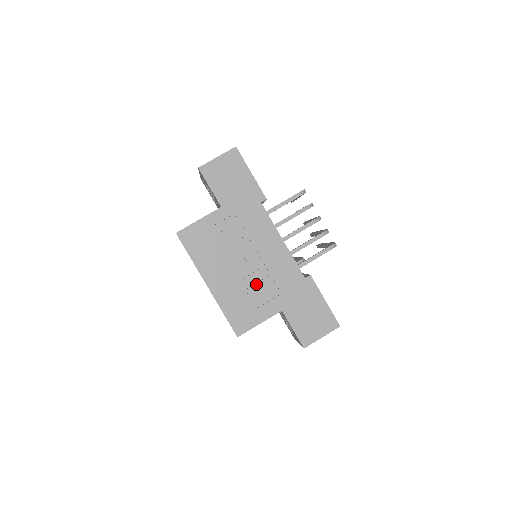
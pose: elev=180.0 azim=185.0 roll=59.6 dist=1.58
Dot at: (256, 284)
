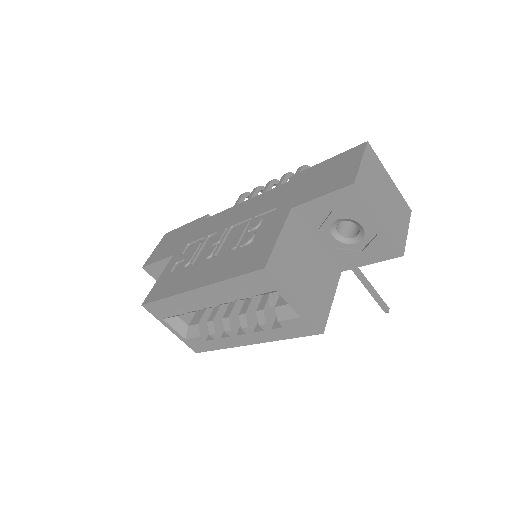
Dot at: (245, 234)
